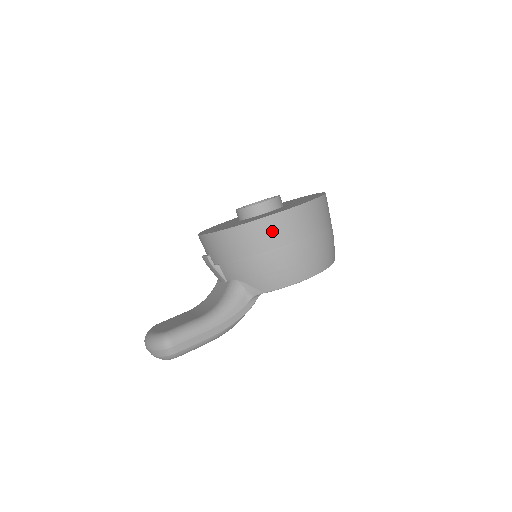
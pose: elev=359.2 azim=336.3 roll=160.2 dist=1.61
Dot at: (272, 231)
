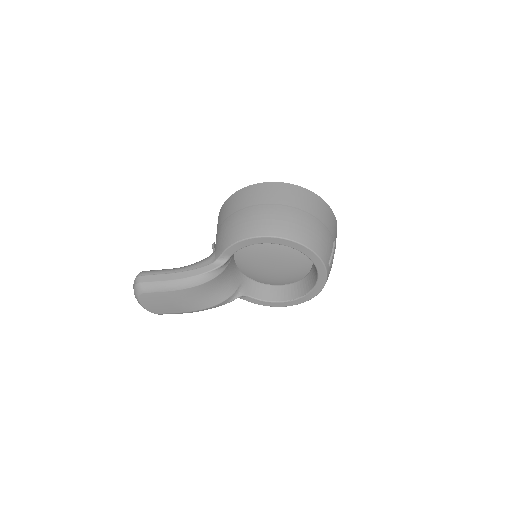
Dot at: (240, 198)
